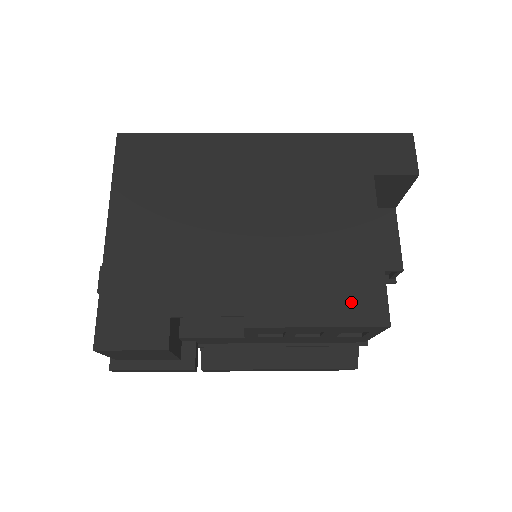
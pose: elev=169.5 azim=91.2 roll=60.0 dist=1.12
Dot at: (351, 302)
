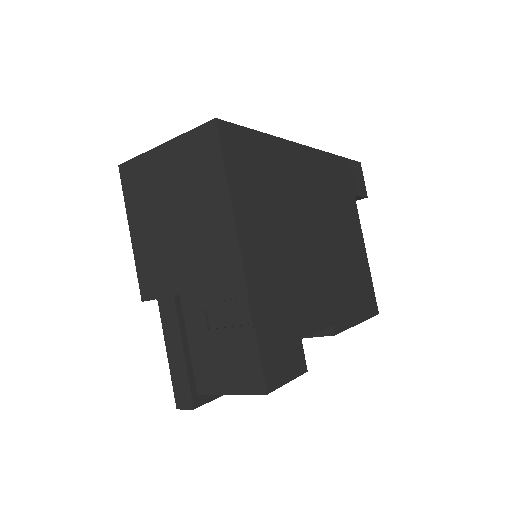
Dot at: (366, 300)
